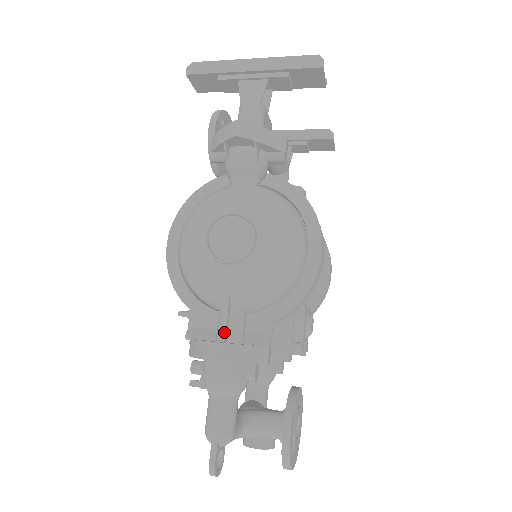
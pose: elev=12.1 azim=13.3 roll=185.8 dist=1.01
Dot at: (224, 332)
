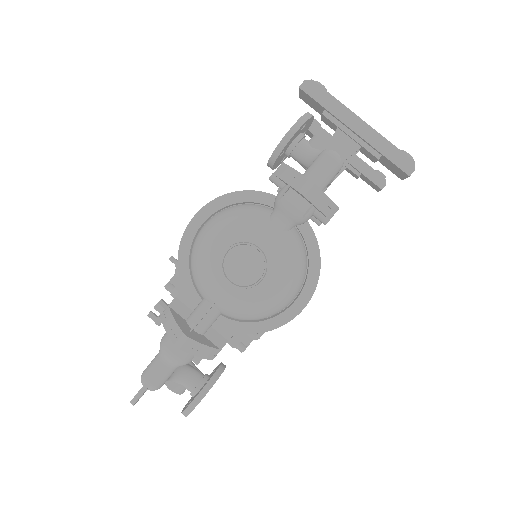
Dot at: (196, 324)
